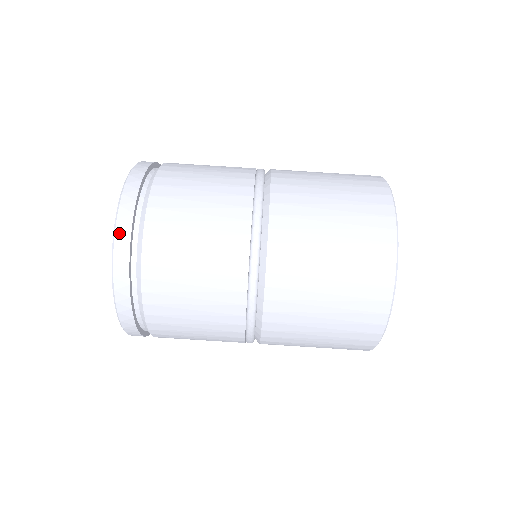
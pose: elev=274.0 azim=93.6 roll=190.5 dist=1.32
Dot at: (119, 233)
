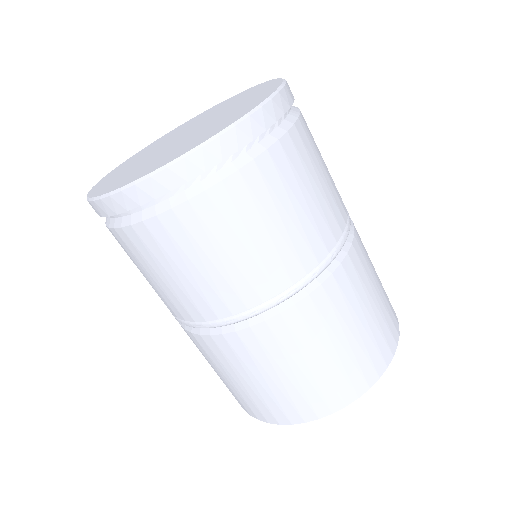
Dot at: (171, 172)
